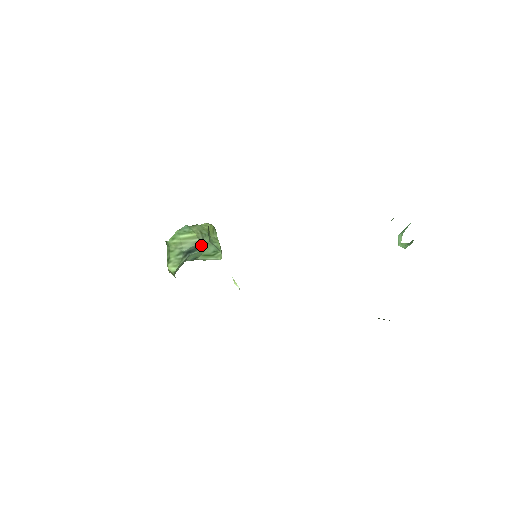
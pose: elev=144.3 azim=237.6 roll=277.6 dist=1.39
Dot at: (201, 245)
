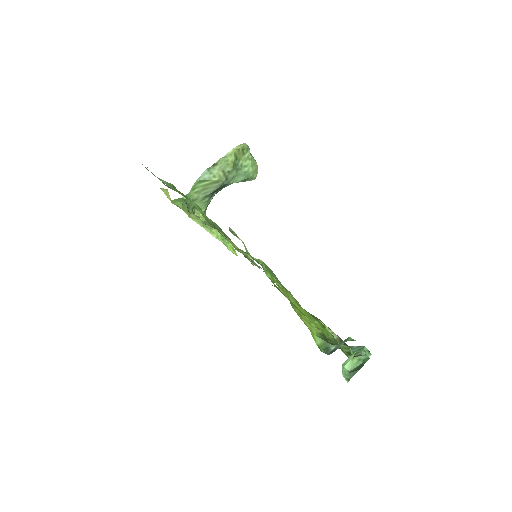
Dot at: (226, 184)
